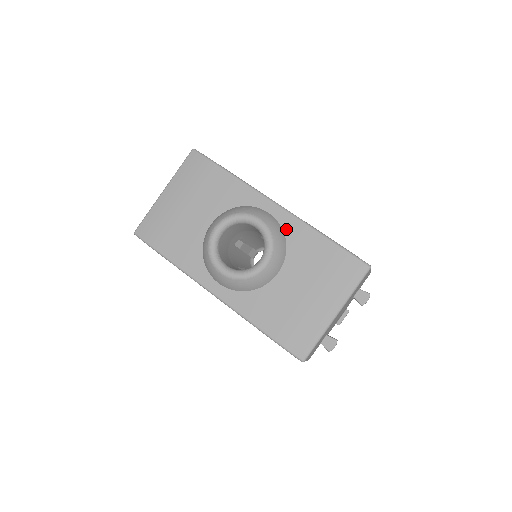
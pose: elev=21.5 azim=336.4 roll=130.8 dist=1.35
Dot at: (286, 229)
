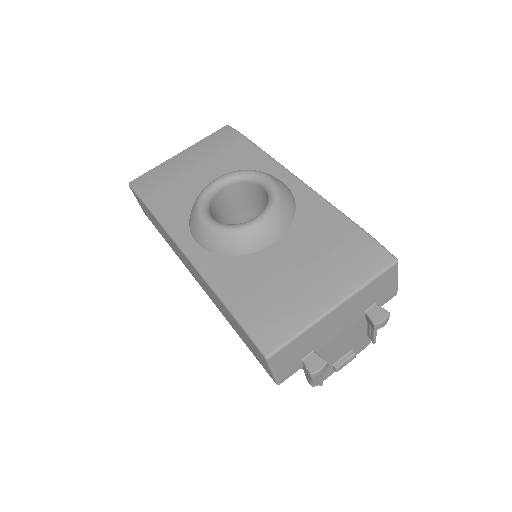
Dot at: (300, 202)
